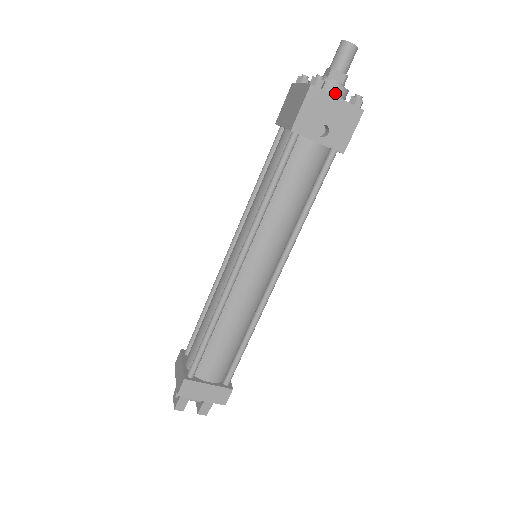
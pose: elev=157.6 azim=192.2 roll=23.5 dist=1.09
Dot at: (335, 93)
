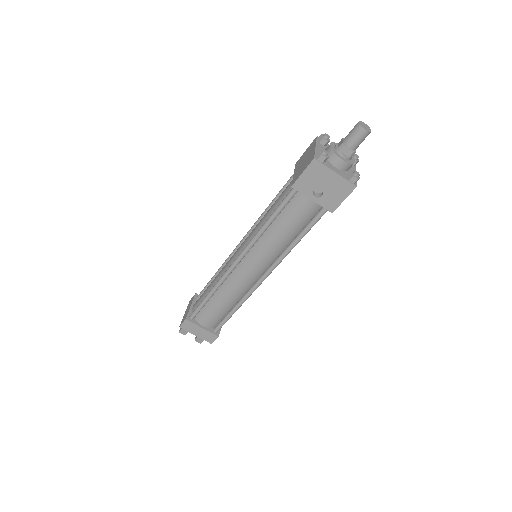
Dot at: (338, 165)
